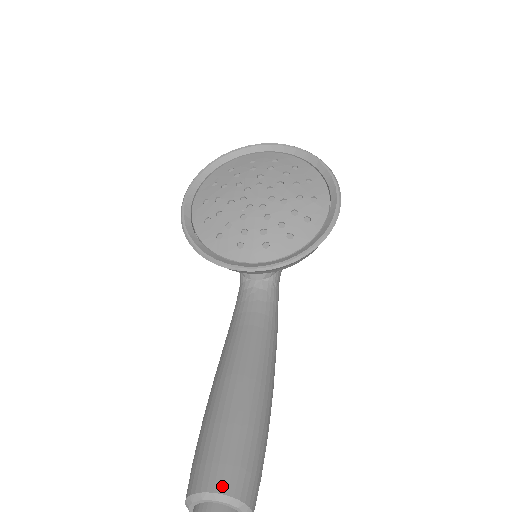
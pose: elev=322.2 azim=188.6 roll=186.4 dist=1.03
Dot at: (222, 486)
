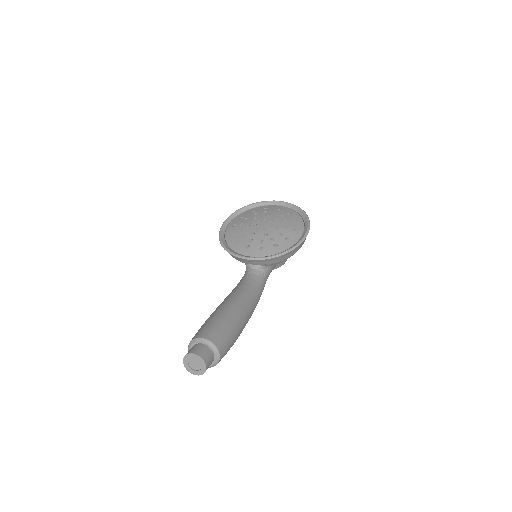
Dot at: (207, 337)
